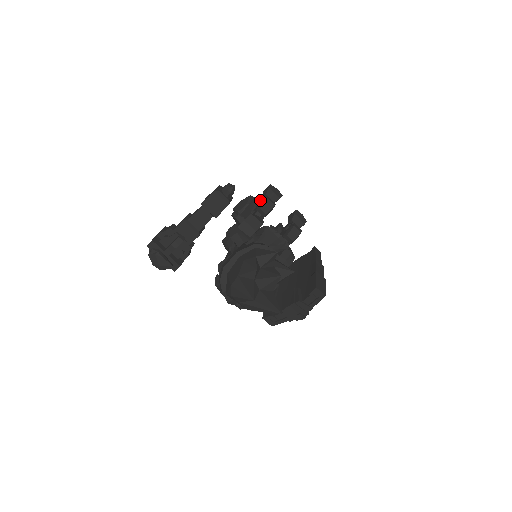
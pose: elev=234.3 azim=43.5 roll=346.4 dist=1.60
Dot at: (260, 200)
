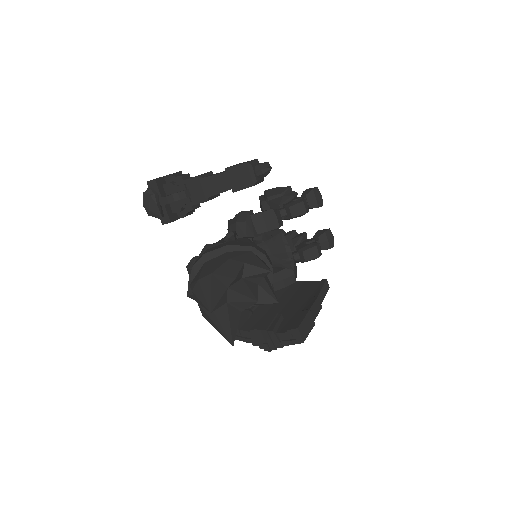
Dot at: (296, 198)
